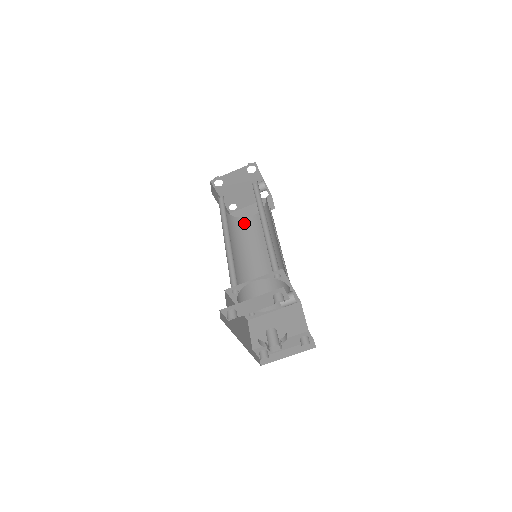
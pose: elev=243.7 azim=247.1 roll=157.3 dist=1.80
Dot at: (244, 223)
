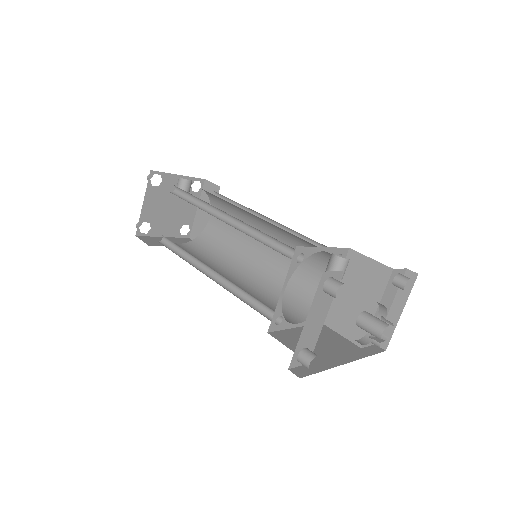
Dot at: (210, 233)
